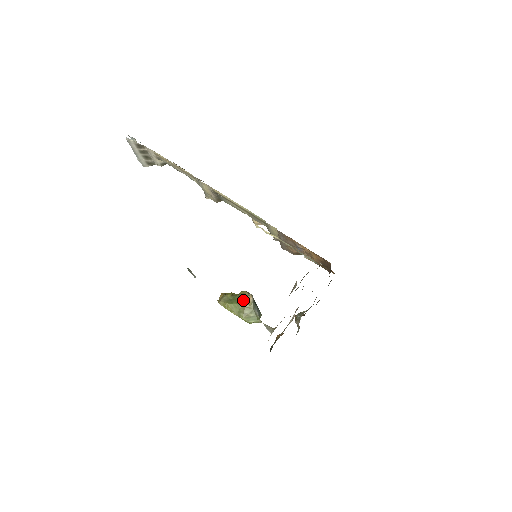
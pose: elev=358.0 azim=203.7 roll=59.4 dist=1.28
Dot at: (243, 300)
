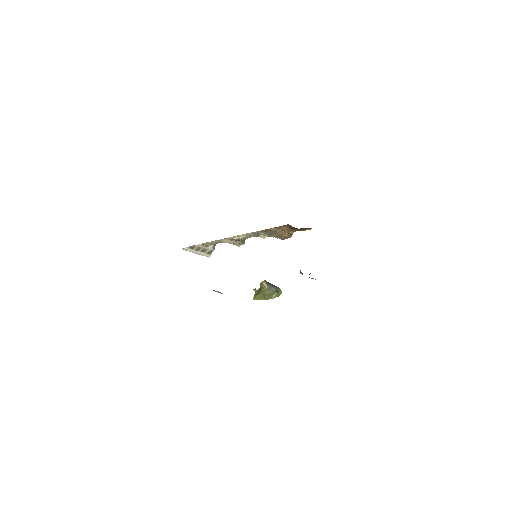
Dot at: (262, 287)
